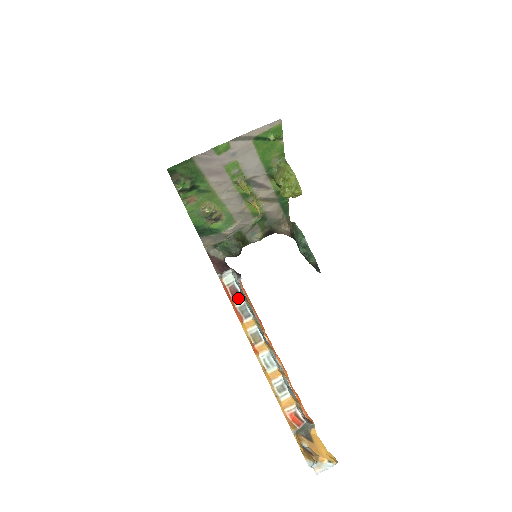
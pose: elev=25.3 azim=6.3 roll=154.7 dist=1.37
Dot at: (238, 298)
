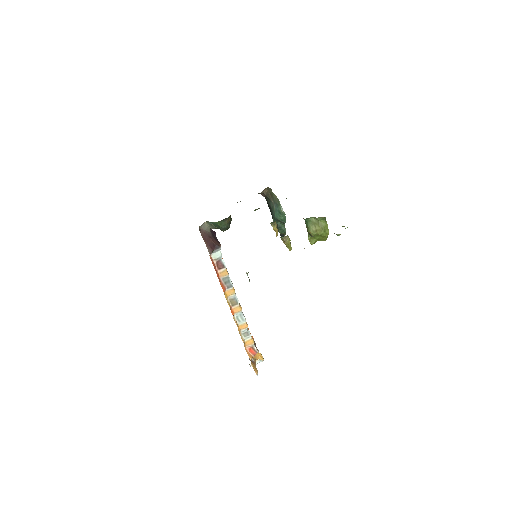
Dot at: (223, 272)
